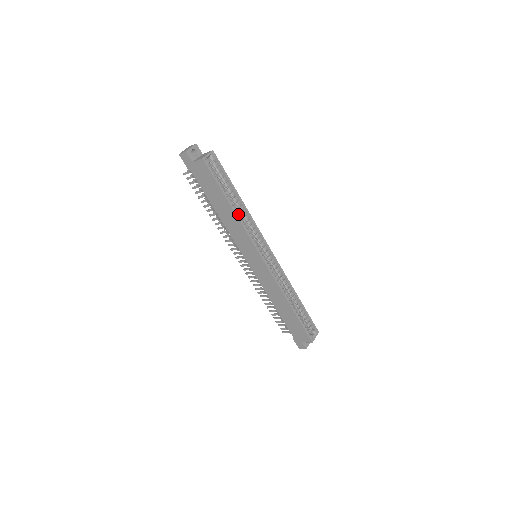
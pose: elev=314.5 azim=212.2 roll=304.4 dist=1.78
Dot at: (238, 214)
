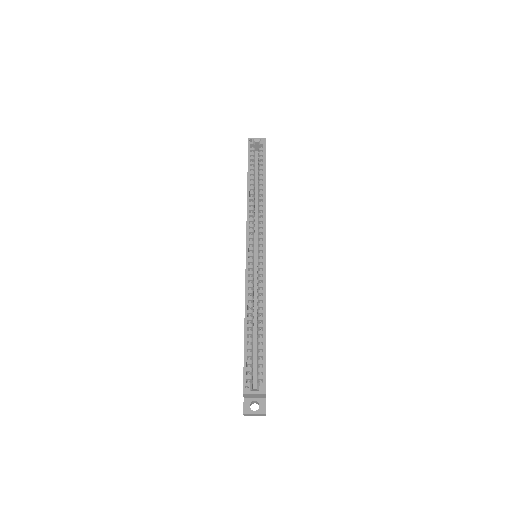
Dot at: (258, 201)
